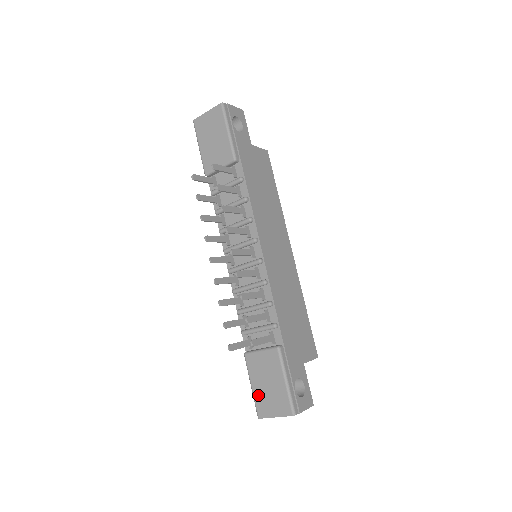
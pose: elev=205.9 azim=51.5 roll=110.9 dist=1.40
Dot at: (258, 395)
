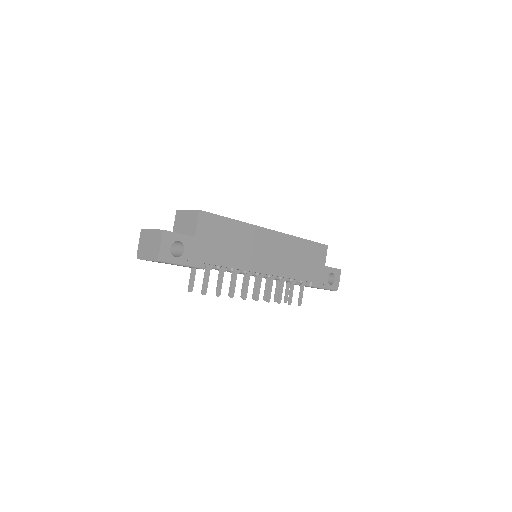
Dot at: occluded
